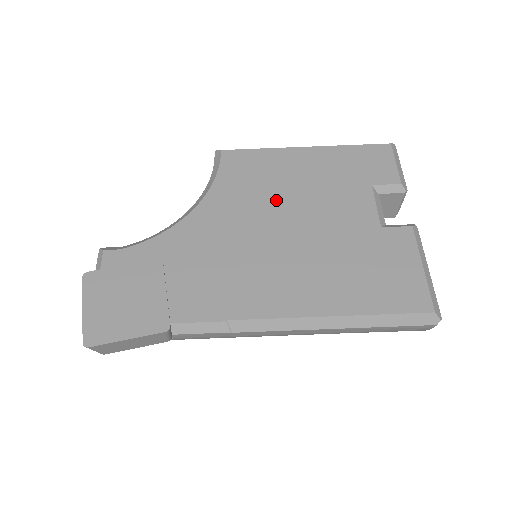
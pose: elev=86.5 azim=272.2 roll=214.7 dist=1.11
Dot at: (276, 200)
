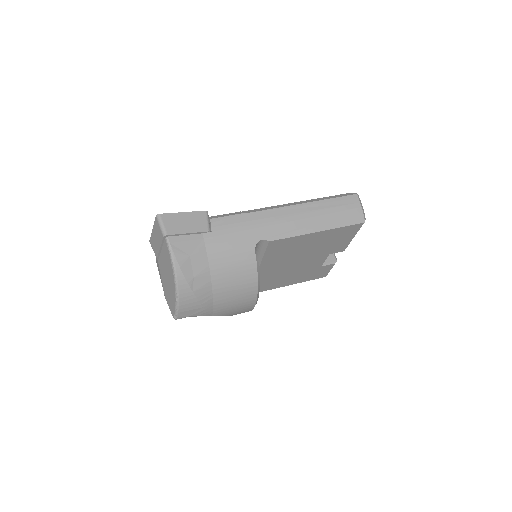
Dot at: occluded
